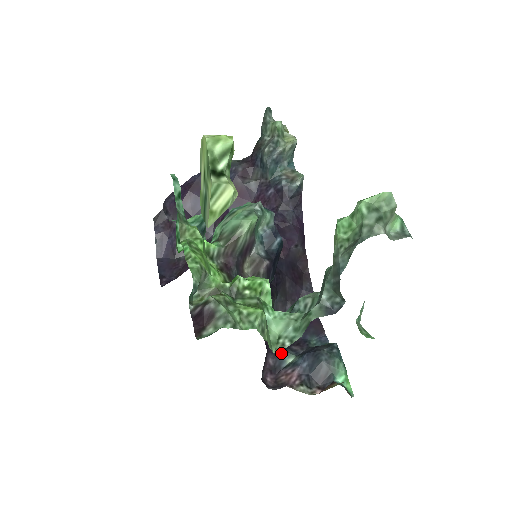
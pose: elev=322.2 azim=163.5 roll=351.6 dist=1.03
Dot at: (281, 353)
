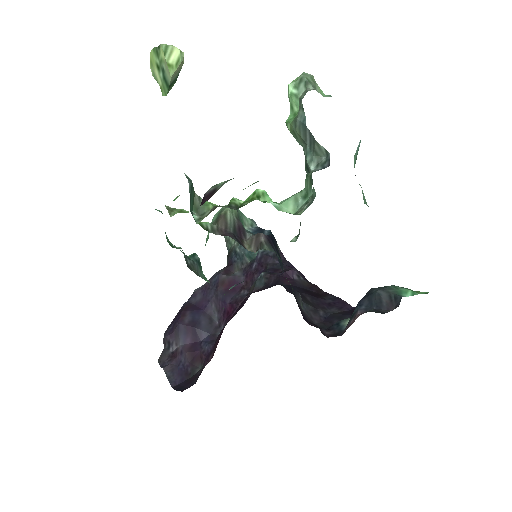
Dot at: (335, 324)
